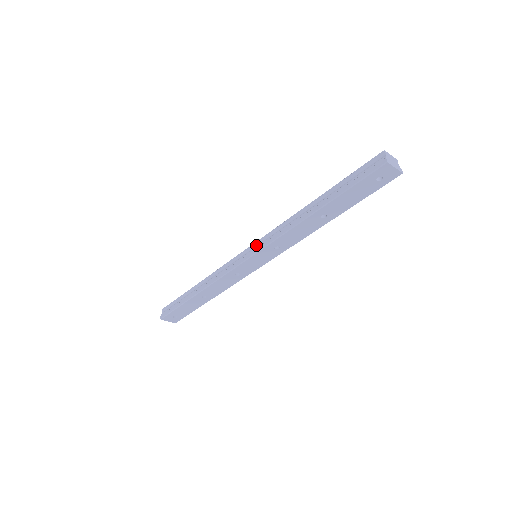
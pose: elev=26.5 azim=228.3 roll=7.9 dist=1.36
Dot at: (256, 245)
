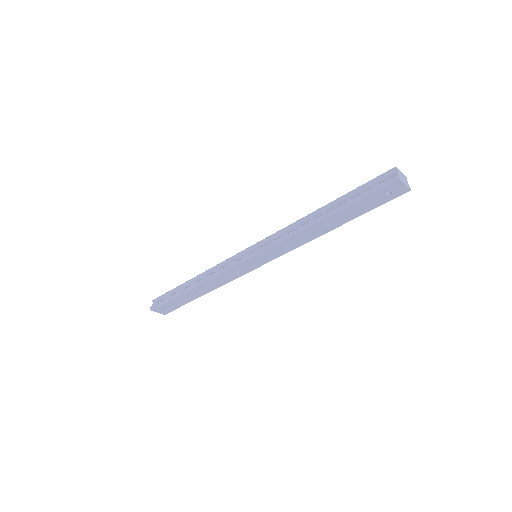
Dot at: (258, 245)
